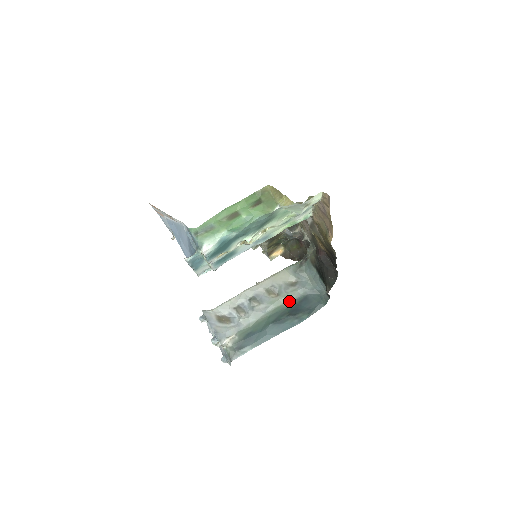
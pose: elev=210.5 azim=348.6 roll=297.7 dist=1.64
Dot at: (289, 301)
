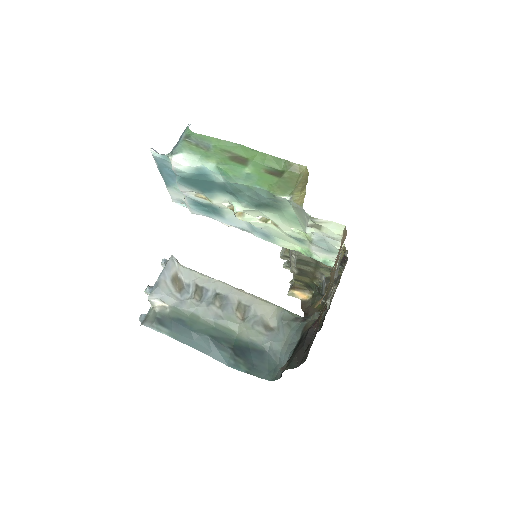
Dot at: (245, 336)
